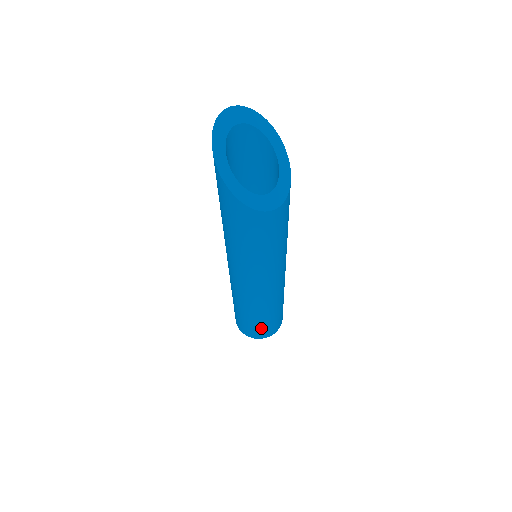
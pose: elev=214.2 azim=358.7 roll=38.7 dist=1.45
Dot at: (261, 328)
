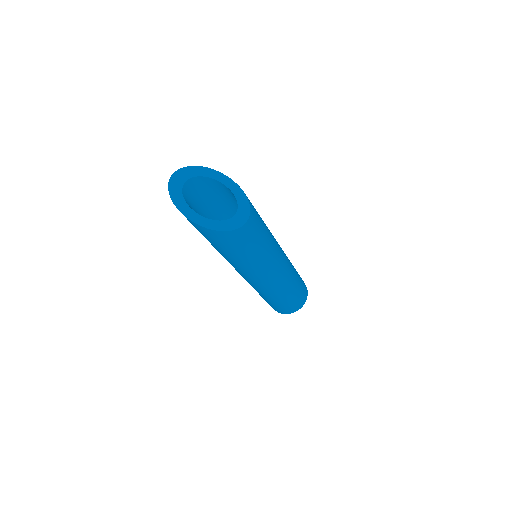
Dot at: (295, 301)
